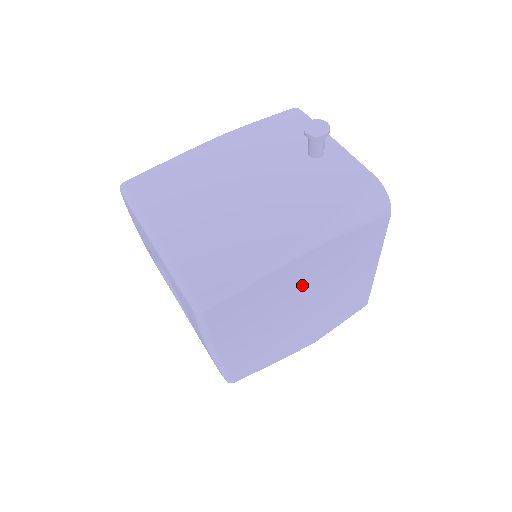
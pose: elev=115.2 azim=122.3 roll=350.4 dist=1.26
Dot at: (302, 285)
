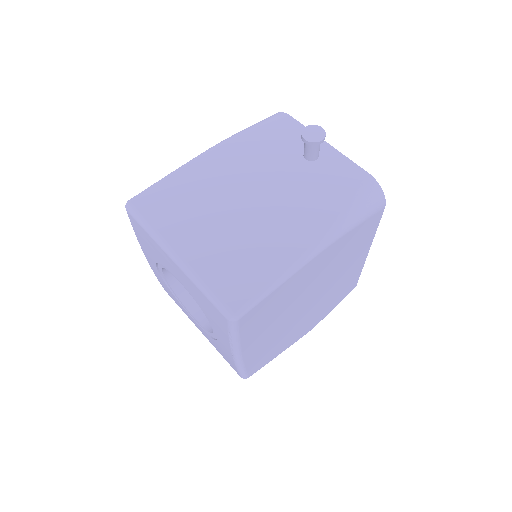
Dot at: (313, 281)
